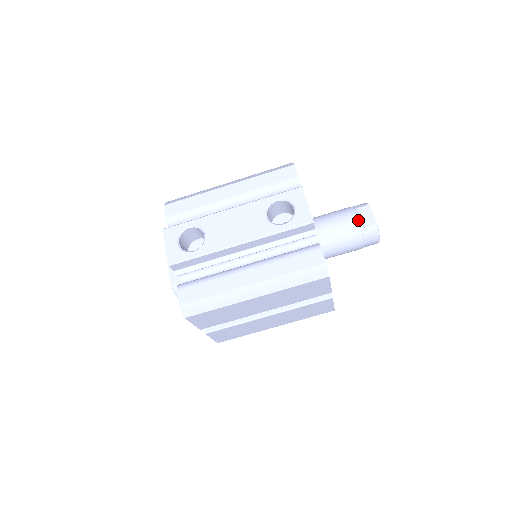
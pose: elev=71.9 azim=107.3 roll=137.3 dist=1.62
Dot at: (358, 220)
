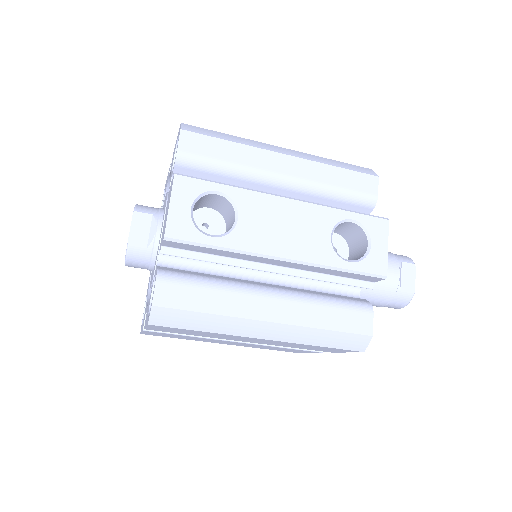
Dot at: (399, 278)
